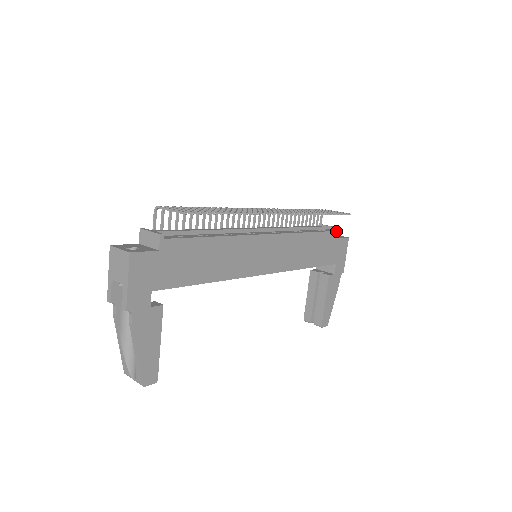
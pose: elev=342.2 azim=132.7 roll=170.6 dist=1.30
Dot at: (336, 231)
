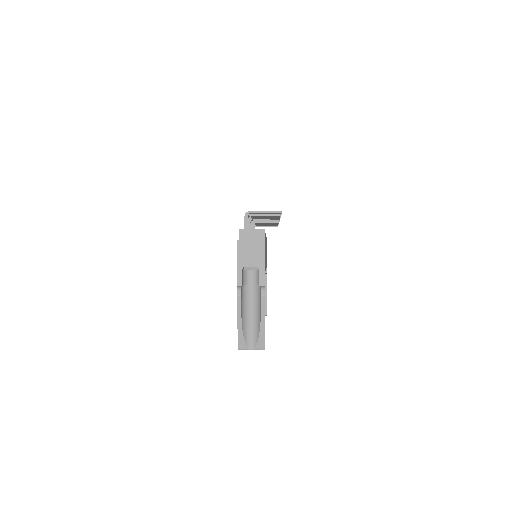
Dot at: occluded
